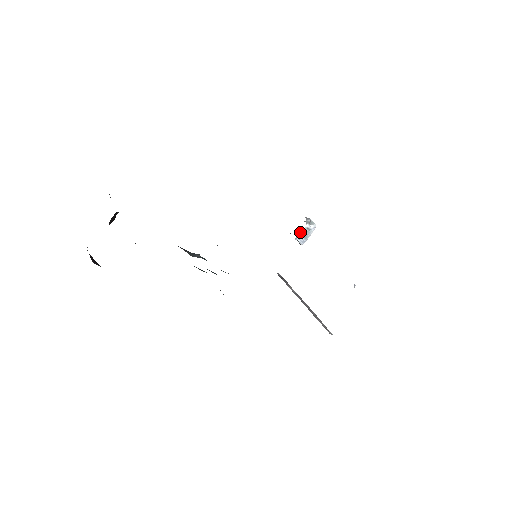
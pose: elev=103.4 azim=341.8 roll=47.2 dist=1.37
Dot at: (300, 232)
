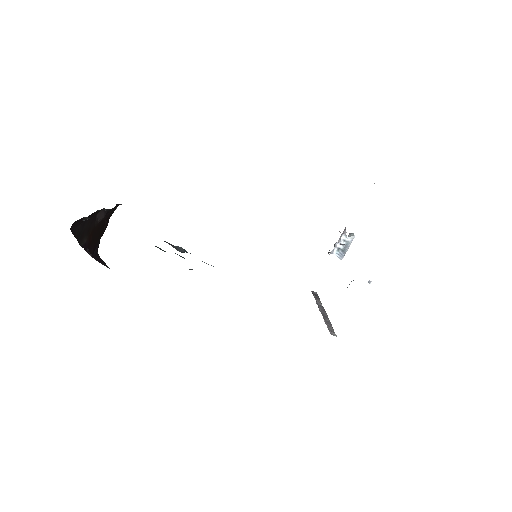
Dot at: (336, 245)
